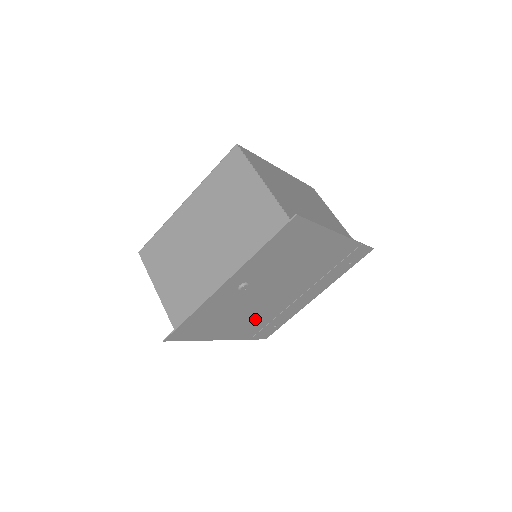
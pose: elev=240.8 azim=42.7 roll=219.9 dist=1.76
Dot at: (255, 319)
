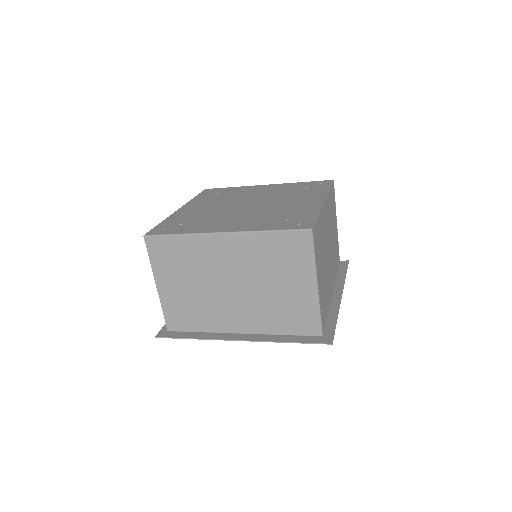
Dot at: occluded
